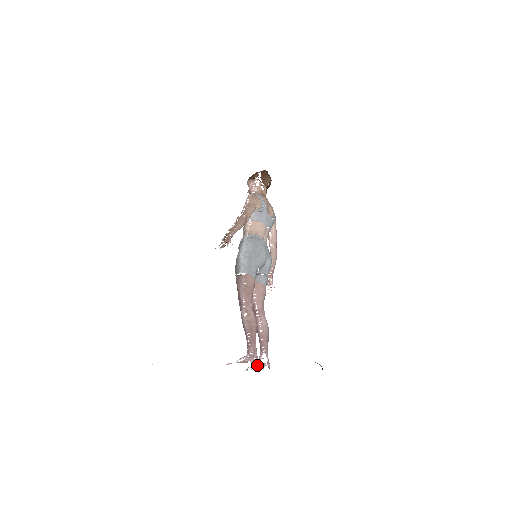
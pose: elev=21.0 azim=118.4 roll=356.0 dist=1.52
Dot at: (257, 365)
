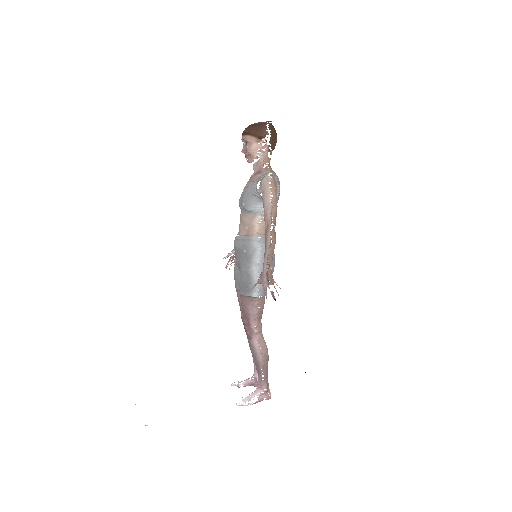
Dot at: (252, 384)
